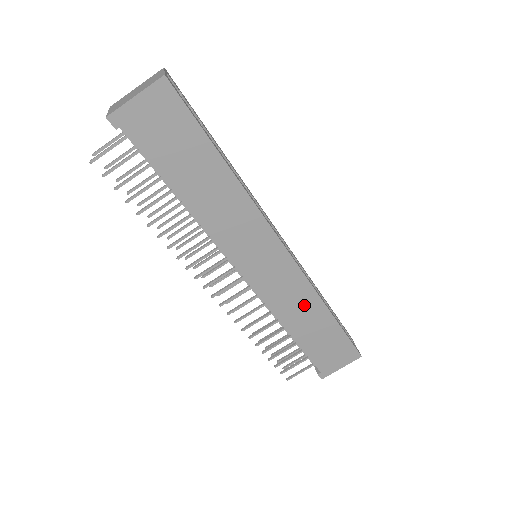
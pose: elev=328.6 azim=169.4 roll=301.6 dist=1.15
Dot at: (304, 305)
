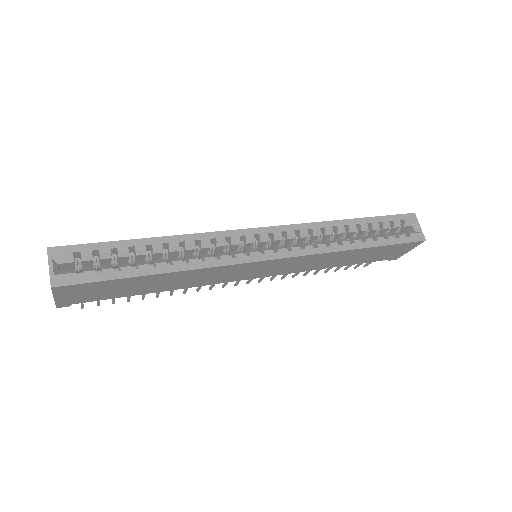
Dot at: (329, 259)
